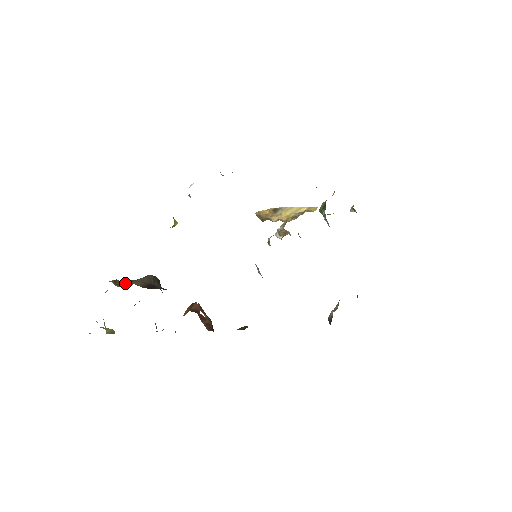
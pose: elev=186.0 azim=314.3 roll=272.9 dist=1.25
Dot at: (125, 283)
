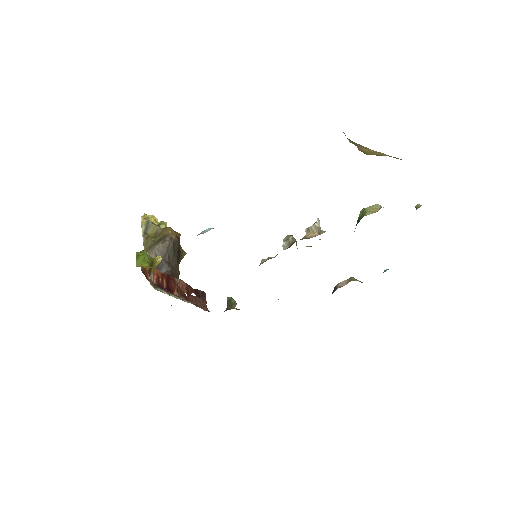
Dot at: (146, 246)
